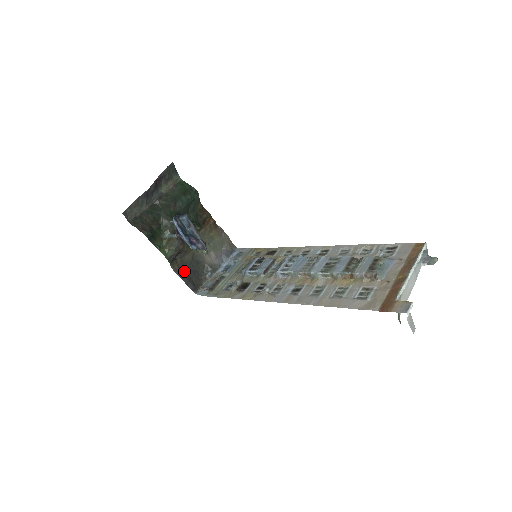
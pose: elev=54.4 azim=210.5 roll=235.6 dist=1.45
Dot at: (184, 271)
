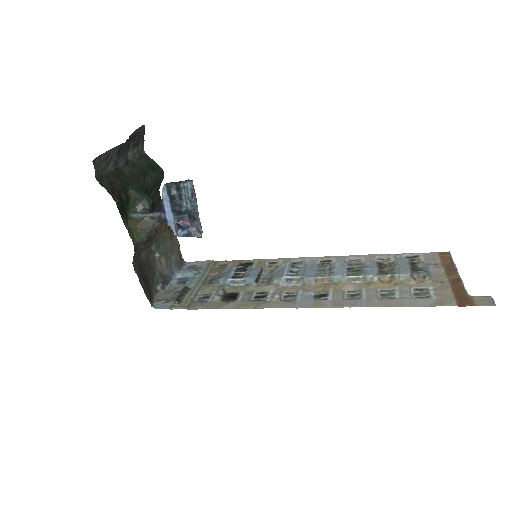
Dot at: (140, 272)
